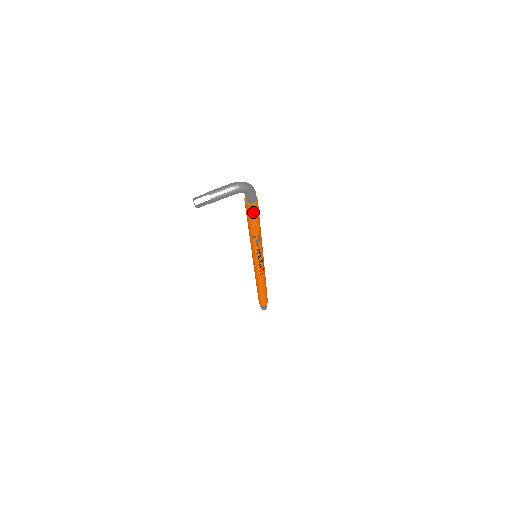
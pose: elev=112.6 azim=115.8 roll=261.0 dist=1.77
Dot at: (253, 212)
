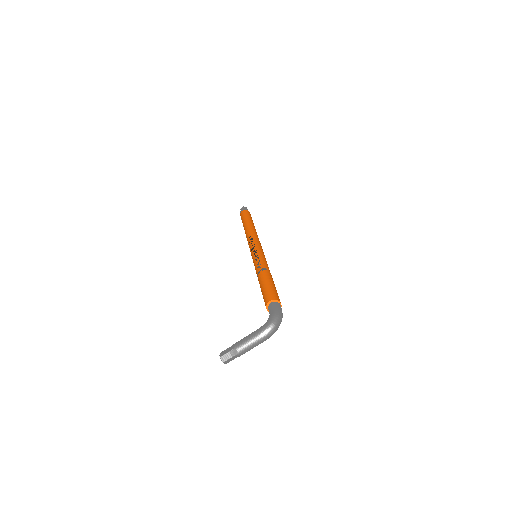
Dot at: occluded
